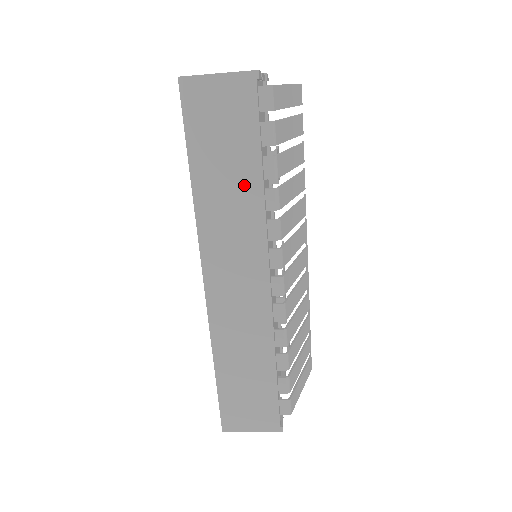
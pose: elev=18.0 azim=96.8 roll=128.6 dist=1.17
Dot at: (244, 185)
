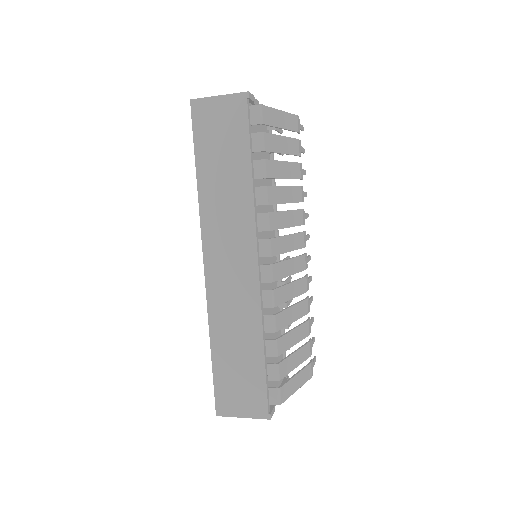
Dot at: (237, 181)
